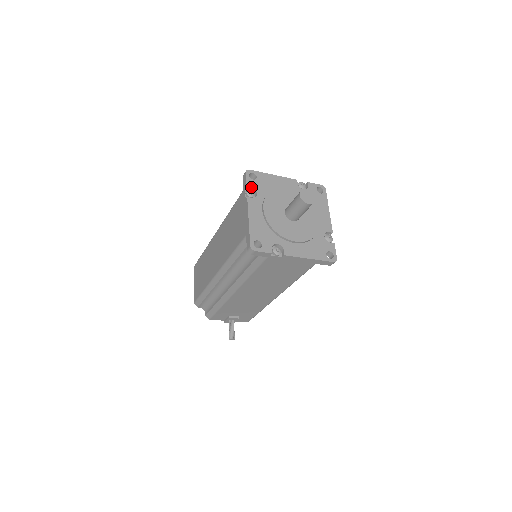
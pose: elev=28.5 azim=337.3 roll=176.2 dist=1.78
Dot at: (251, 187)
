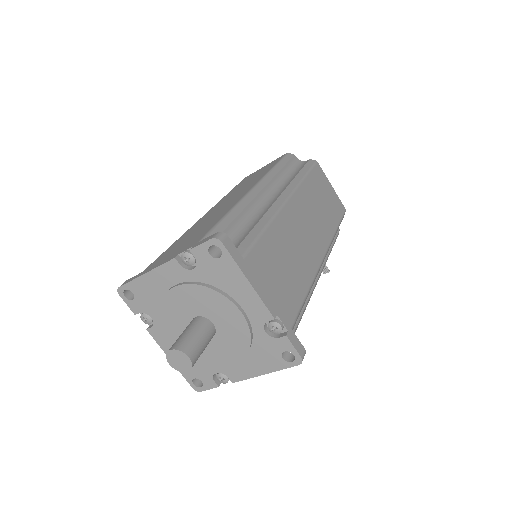
Dot at: occluded
